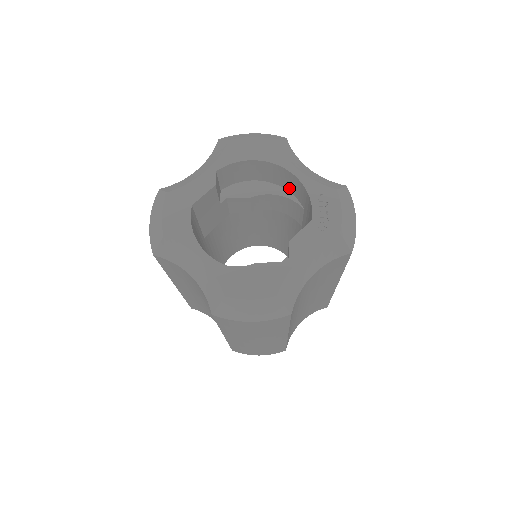
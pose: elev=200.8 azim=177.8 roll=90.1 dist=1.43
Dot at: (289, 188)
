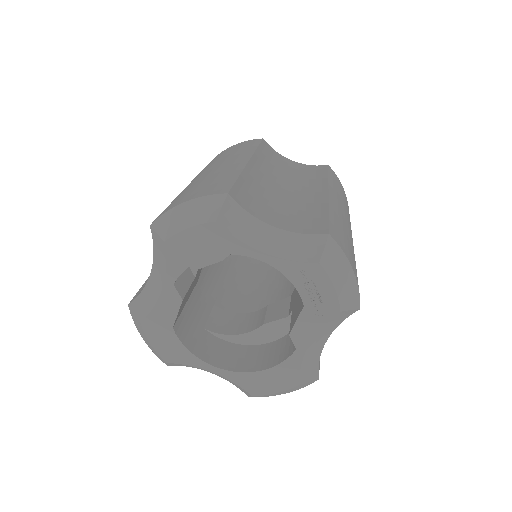
Dot at: occluded
